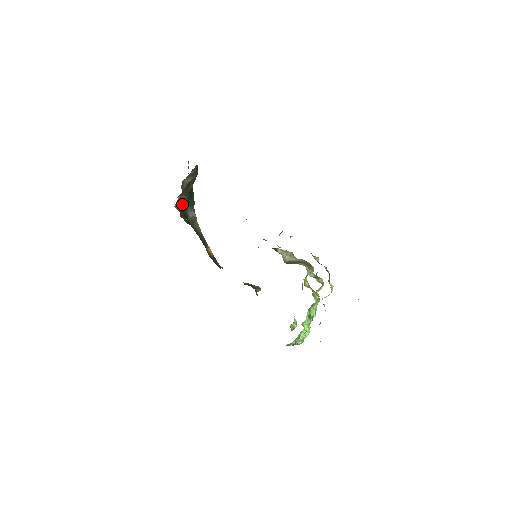
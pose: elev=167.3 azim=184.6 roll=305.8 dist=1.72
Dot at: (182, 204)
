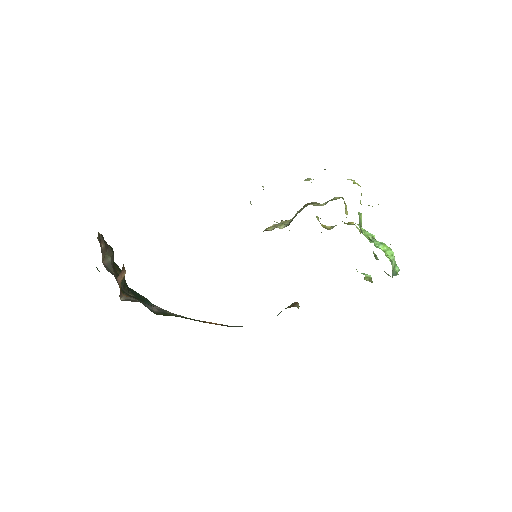
Dot at: (132, 301)
